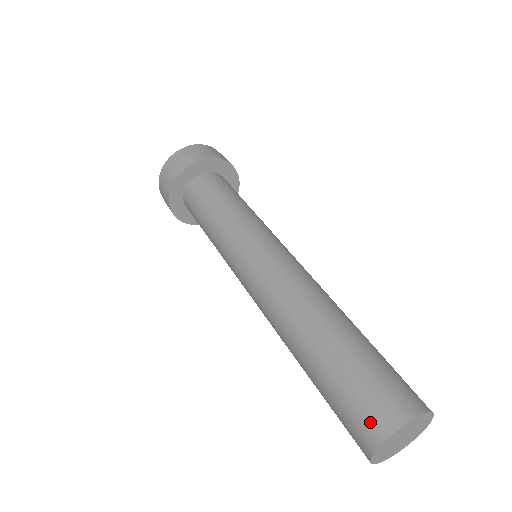
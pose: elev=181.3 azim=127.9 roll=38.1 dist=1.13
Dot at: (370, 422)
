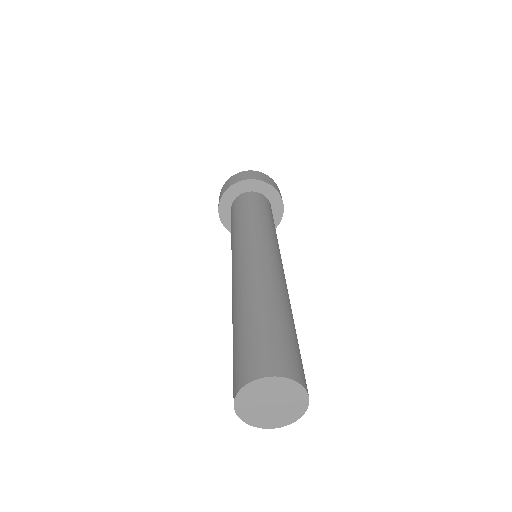
Dot at: (239, 375)
